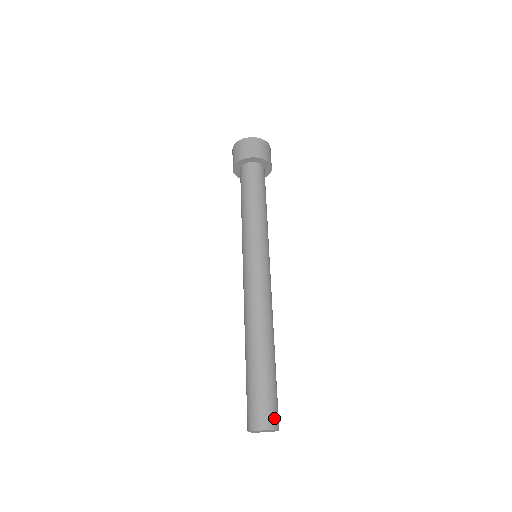
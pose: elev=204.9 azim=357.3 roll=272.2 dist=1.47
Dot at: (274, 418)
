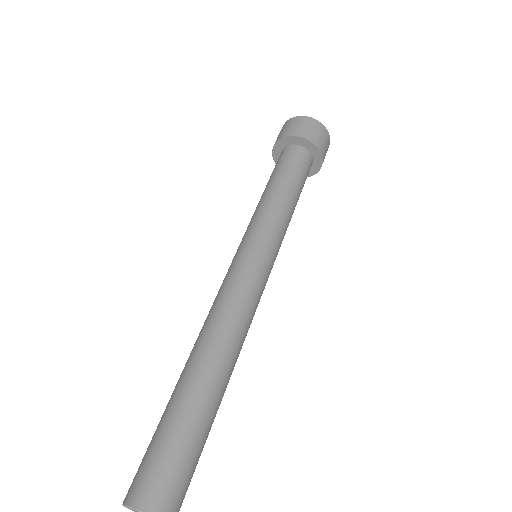
Dot at: (173, 500)
